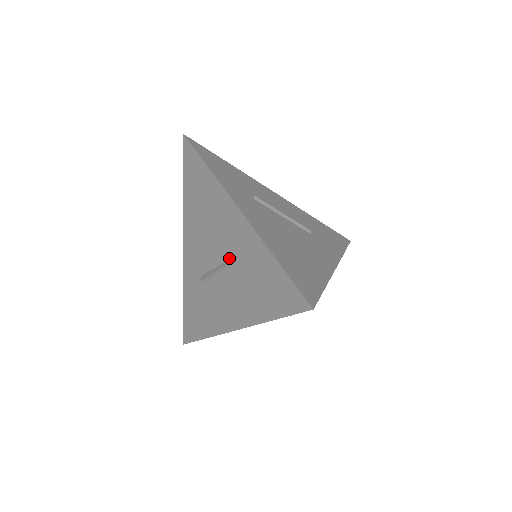
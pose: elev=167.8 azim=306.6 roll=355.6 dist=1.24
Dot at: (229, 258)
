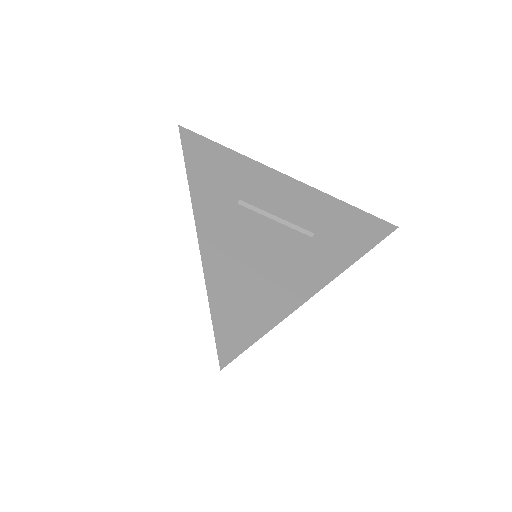
Dot at: occluded
